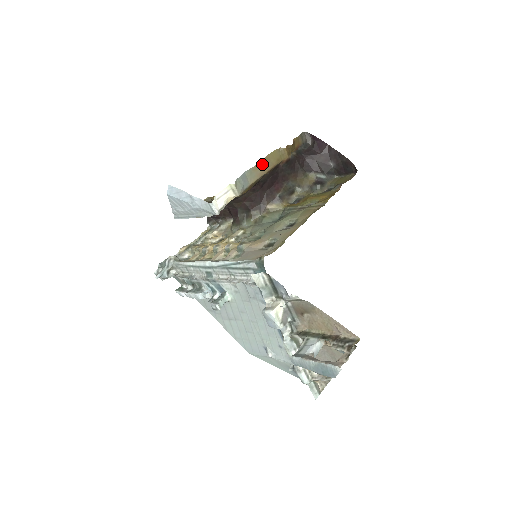
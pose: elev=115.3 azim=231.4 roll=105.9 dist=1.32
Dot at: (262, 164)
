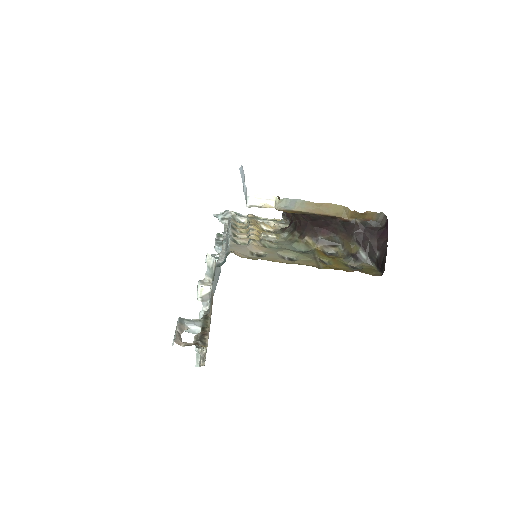
Dot at: (318, 205)
